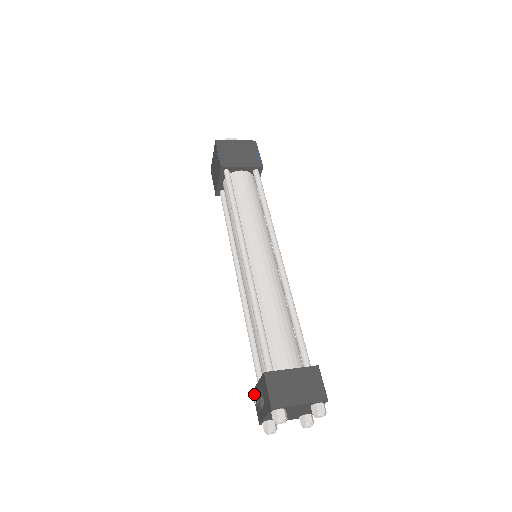
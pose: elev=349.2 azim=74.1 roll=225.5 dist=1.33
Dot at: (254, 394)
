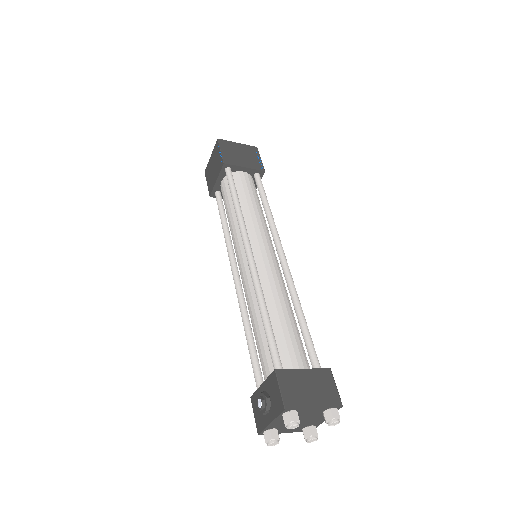
Dot at: (253, 400)
